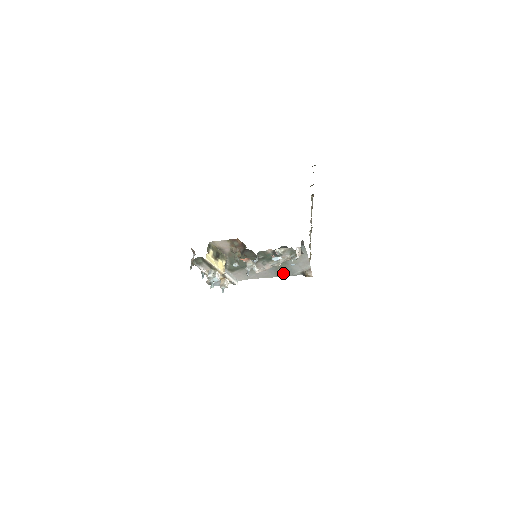
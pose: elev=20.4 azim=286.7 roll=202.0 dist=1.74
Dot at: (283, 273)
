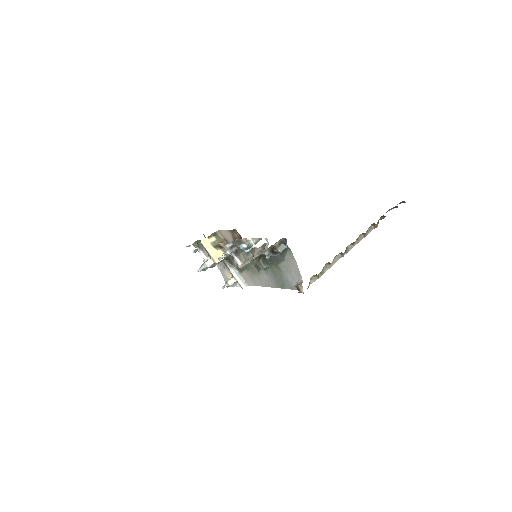
Dot at: (281, 284)
